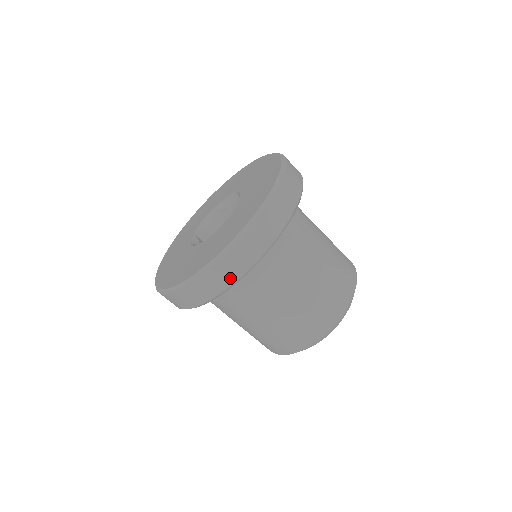
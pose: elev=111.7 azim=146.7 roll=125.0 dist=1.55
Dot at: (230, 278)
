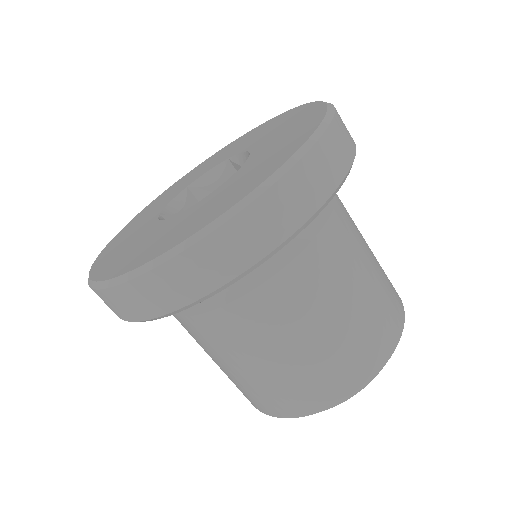
Dot at: (277, 232)
